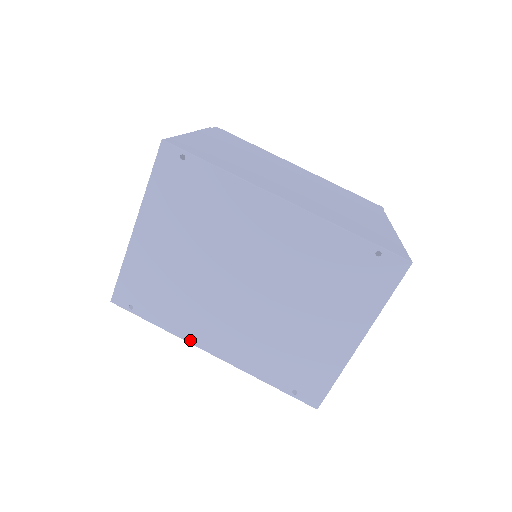
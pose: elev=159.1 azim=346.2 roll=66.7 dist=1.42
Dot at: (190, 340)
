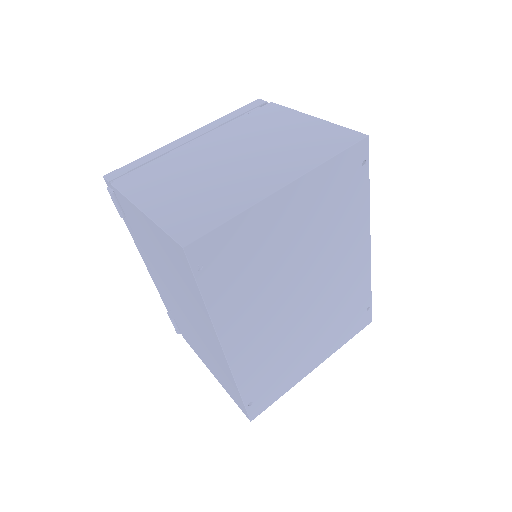
Dot at: (220, 331)
